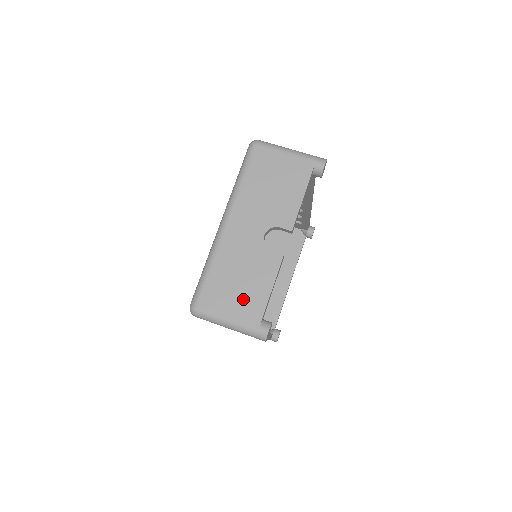
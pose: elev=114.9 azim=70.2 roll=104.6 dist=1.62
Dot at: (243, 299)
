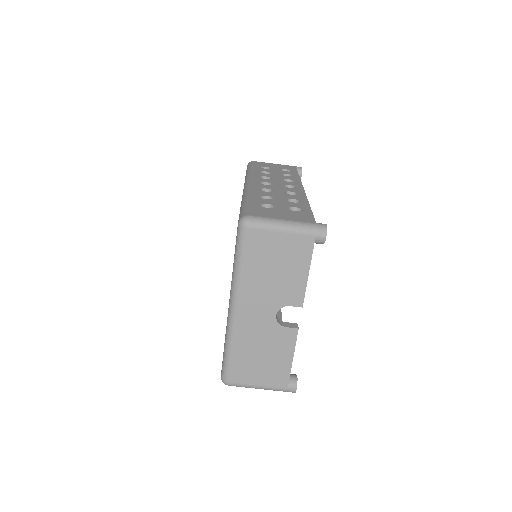
Dot at: (268, 370)
